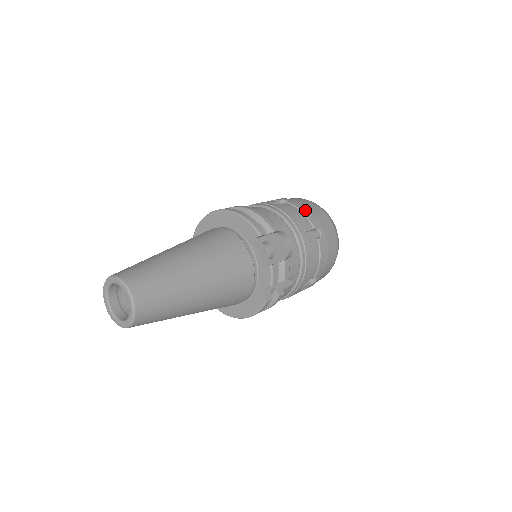
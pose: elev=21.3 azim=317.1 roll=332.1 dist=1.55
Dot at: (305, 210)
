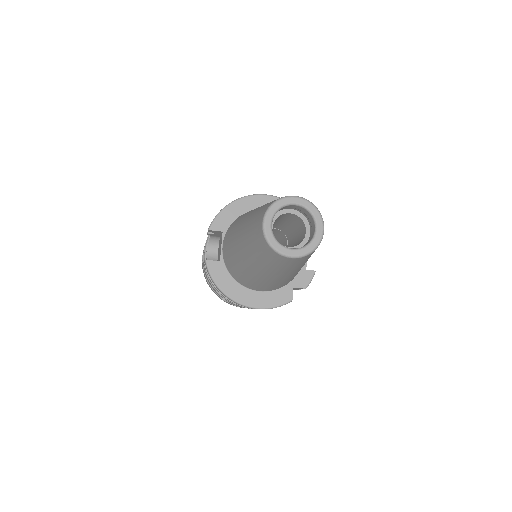
Dot at: occluded
